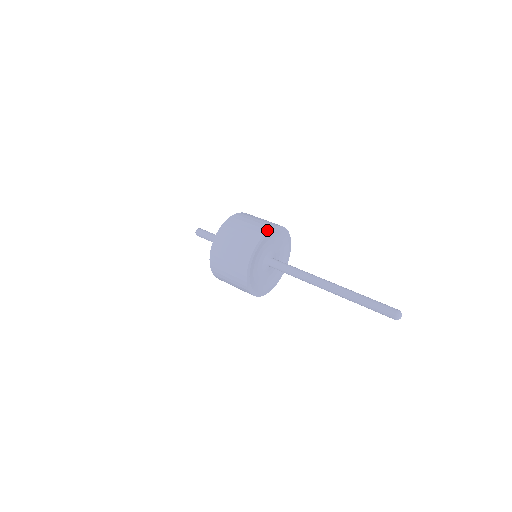
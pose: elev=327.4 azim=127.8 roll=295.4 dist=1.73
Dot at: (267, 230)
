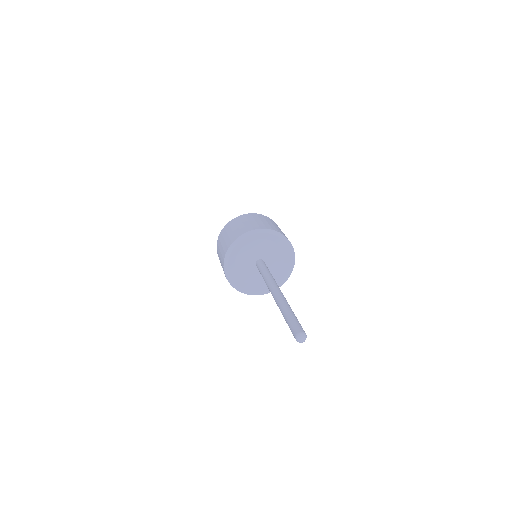
Dot at: (247, 231)
